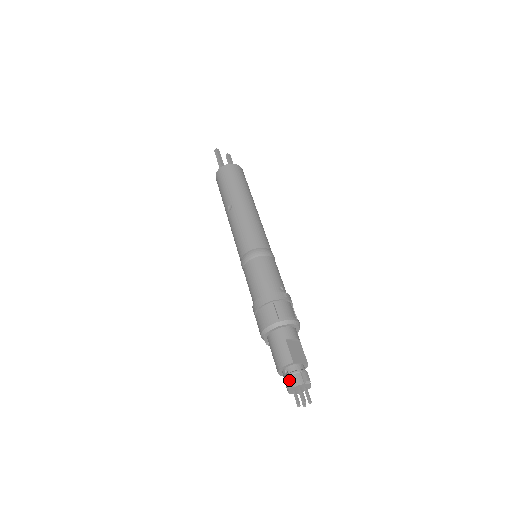
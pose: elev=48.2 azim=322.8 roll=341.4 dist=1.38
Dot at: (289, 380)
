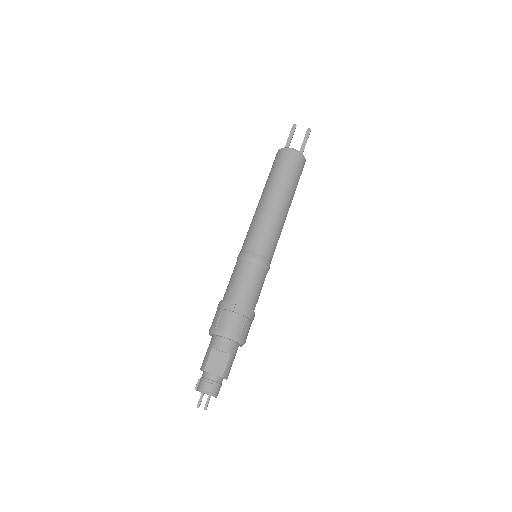
Dot at: (197, 383)
